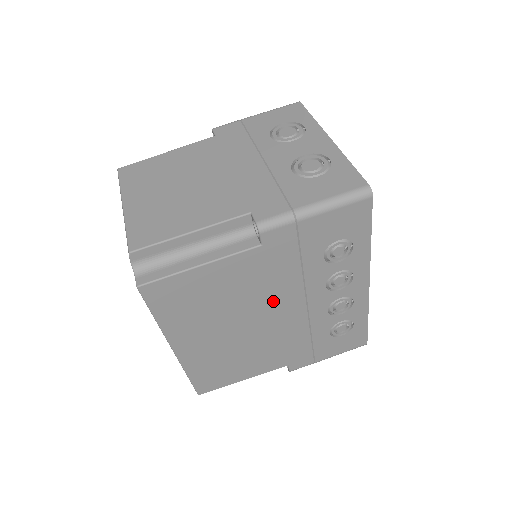
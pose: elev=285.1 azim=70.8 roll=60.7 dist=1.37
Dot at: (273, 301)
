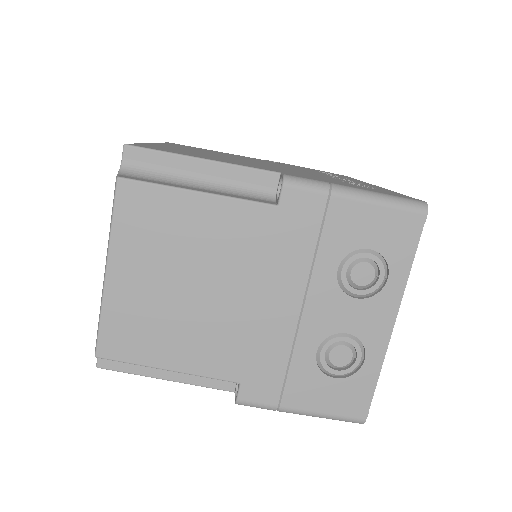
Dot at: occluded
